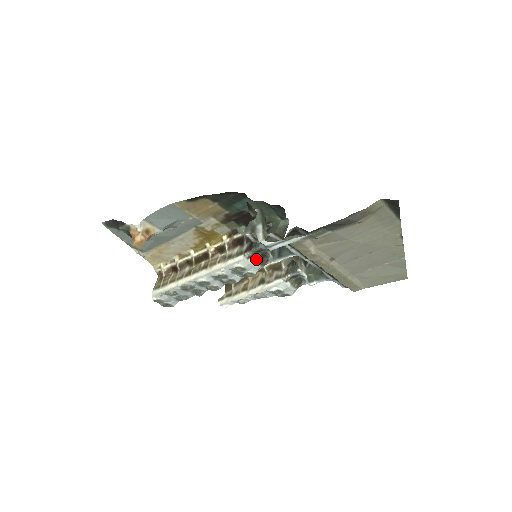
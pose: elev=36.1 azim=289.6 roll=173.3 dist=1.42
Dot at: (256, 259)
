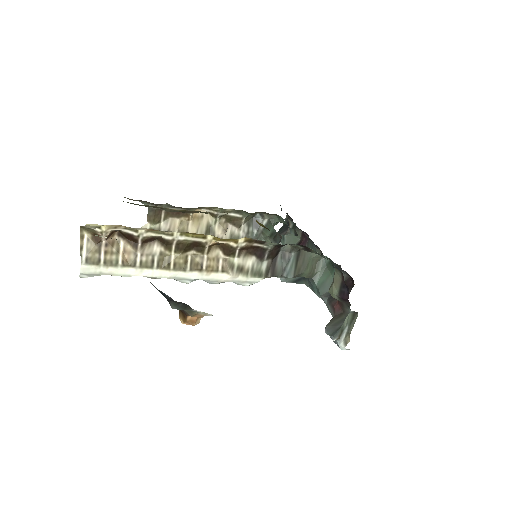
Dot at: occluded
